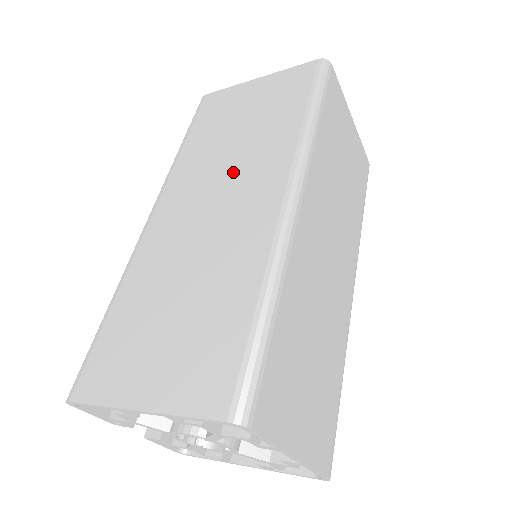
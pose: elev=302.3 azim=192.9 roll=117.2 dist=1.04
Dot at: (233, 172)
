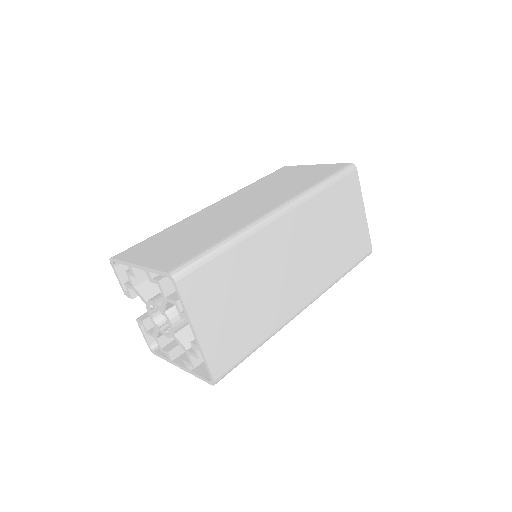
Dot at: (262, 197)
